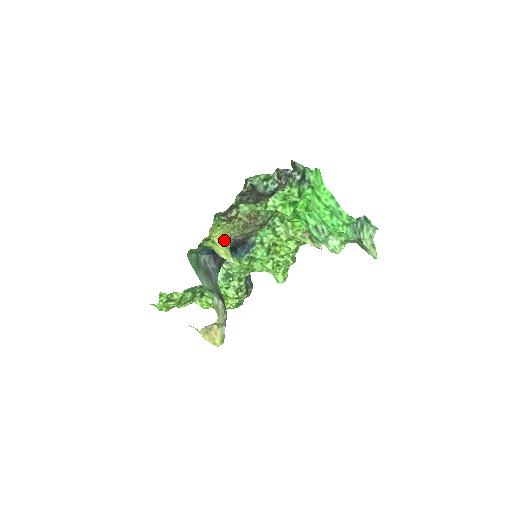
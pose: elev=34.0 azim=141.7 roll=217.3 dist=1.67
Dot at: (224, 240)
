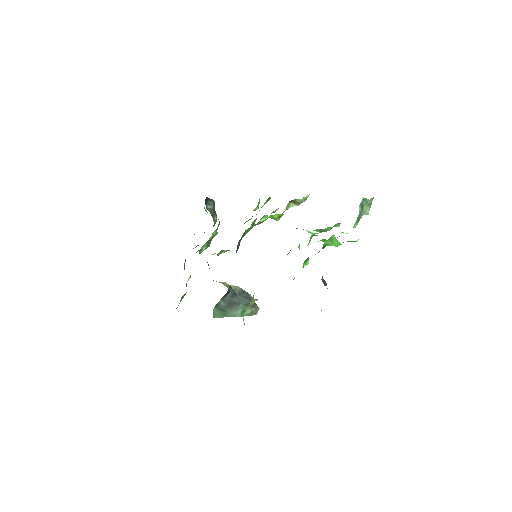
Dot at: occluded
